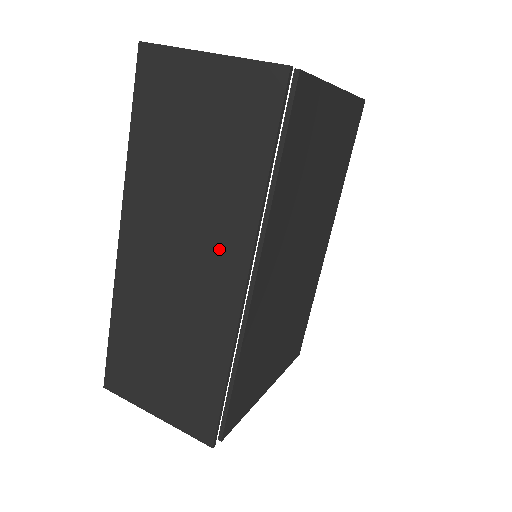
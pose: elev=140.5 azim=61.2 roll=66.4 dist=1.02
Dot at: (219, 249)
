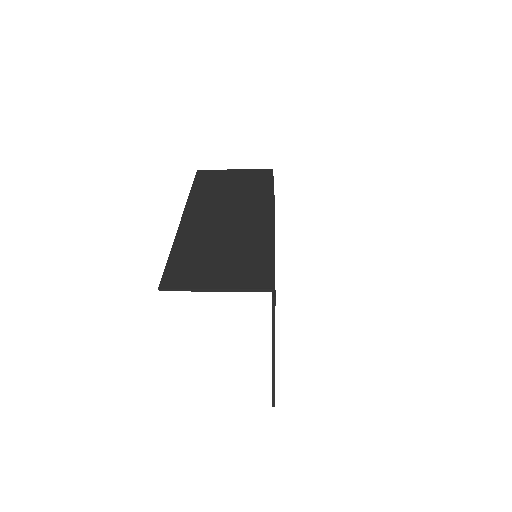
Dot at: (253, 209)
